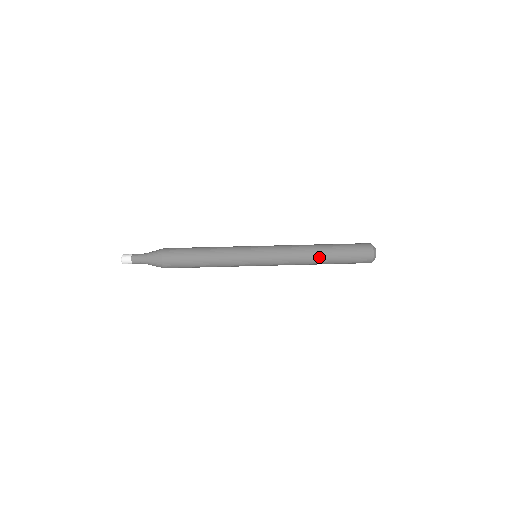
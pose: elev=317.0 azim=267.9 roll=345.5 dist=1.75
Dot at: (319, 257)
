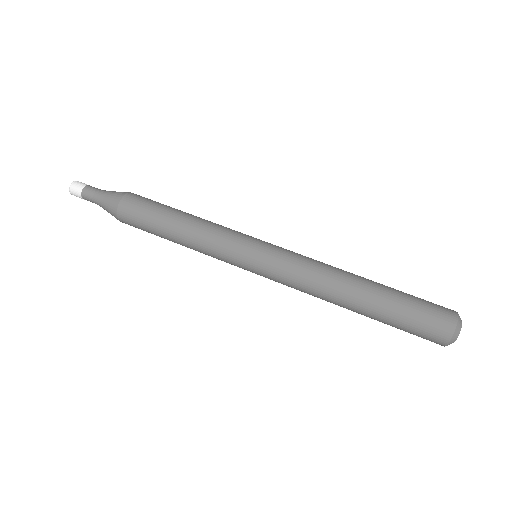
Dot at: (355, 292)
